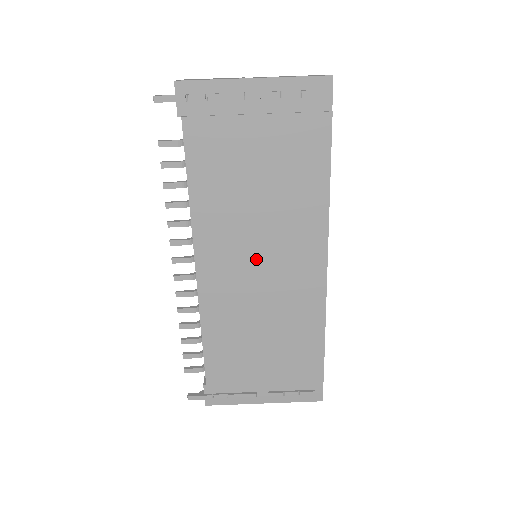
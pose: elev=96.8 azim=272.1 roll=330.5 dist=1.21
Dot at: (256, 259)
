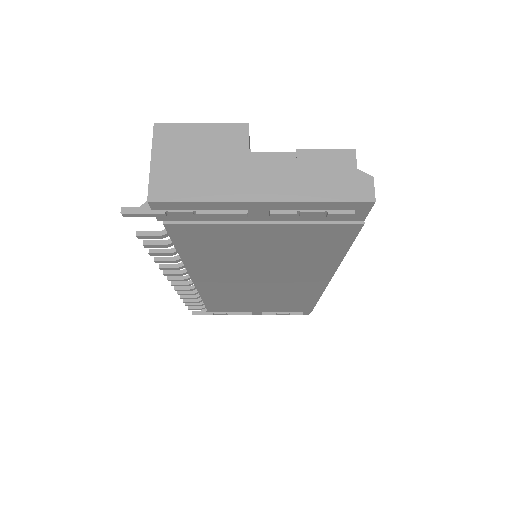
Dot at: (256, 280)
